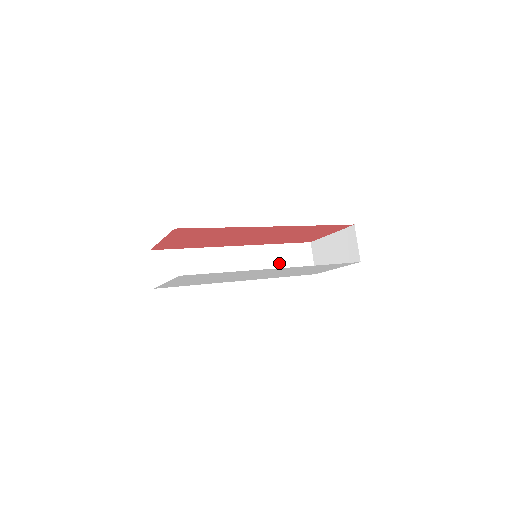
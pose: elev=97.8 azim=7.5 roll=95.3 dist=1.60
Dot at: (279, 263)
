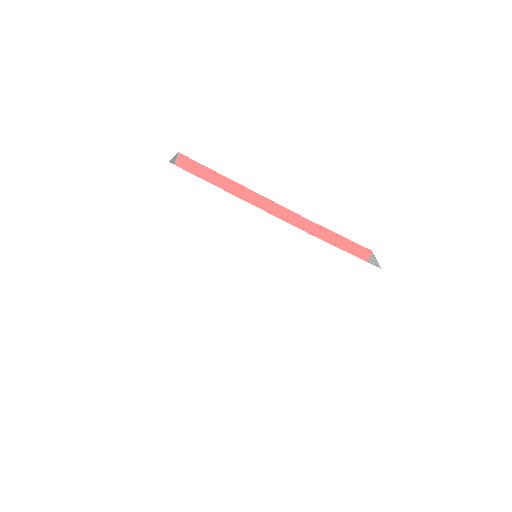
Dot at: occluded
